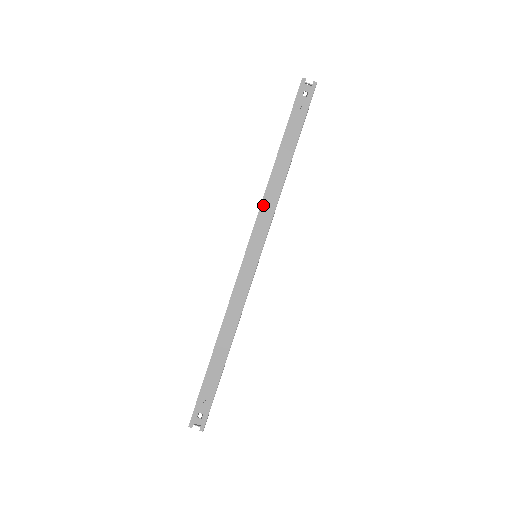
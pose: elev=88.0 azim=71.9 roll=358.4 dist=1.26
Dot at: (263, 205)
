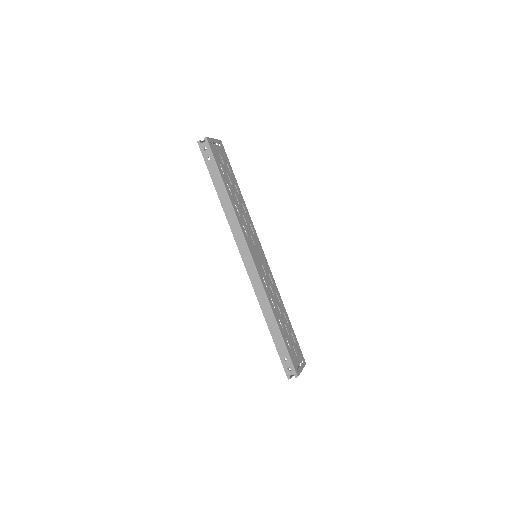
Dot at: (232, 228)
